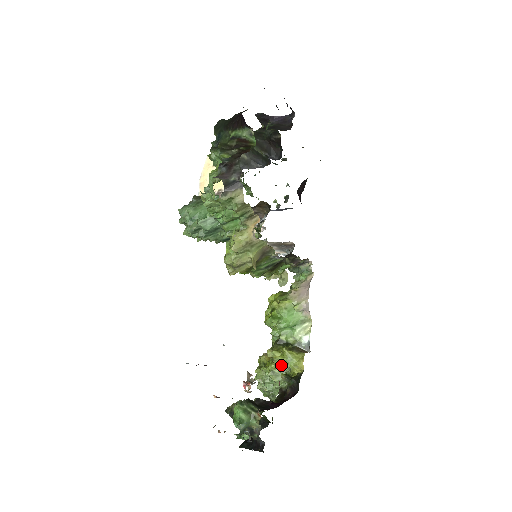
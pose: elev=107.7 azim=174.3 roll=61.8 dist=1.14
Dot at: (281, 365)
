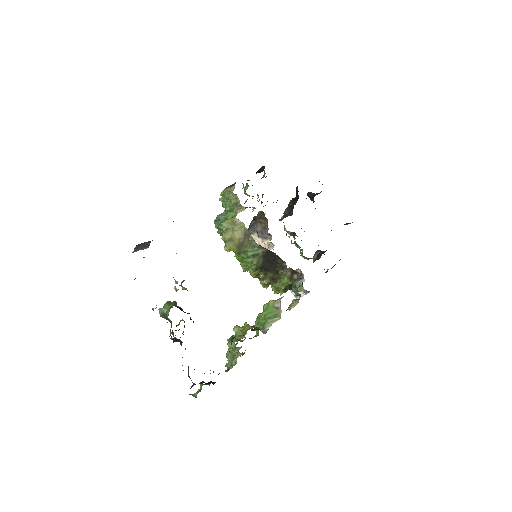
Dot at: (239, 336)
